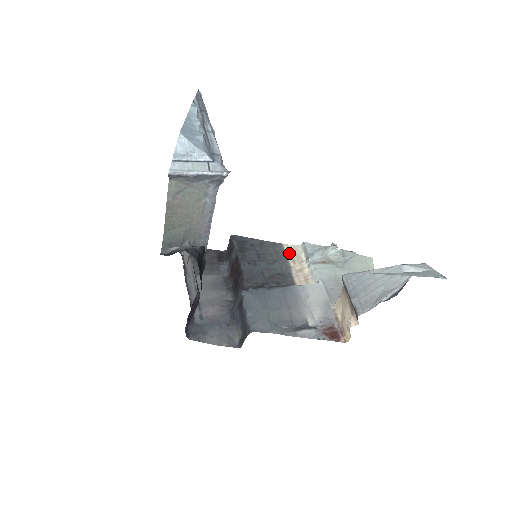
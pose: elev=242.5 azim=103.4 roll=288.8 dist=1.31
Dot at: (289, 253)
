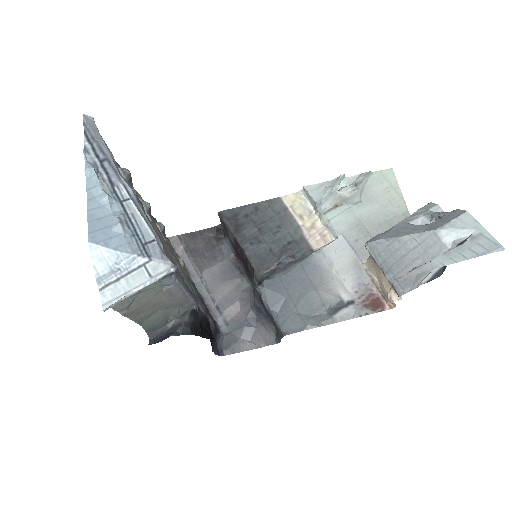
Dot at: (292, 207)
